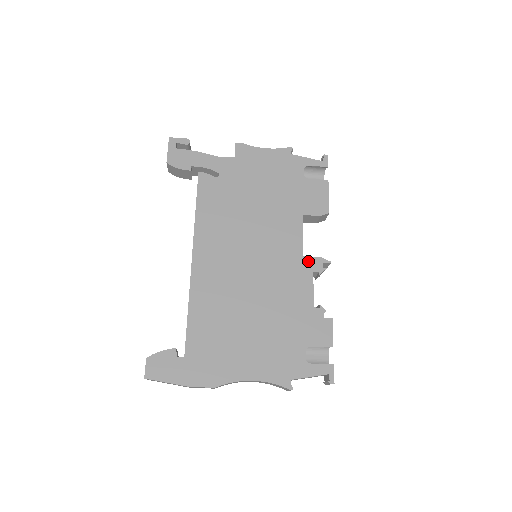
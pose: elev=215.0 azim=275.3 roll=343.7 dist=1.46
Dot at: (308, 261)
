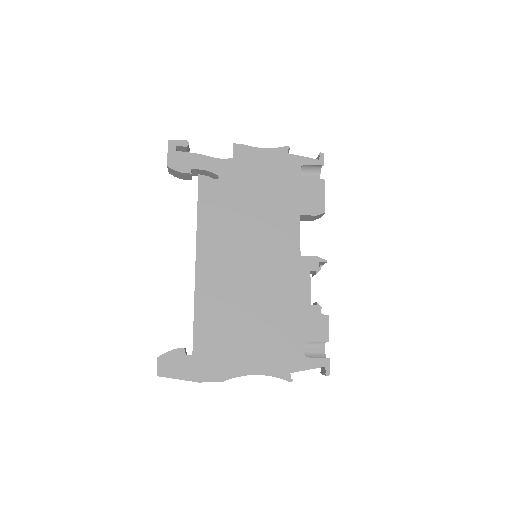
Dot at: (305, 260)
